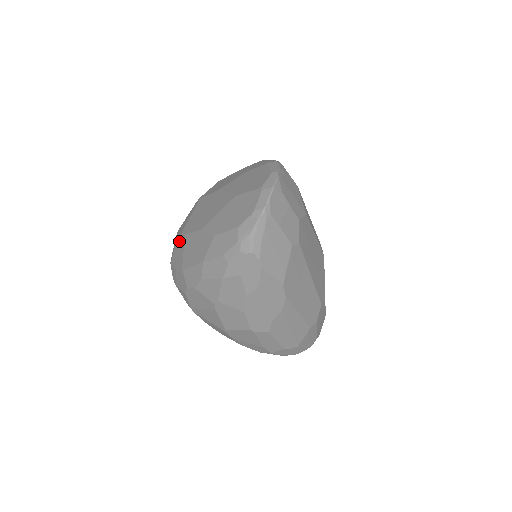
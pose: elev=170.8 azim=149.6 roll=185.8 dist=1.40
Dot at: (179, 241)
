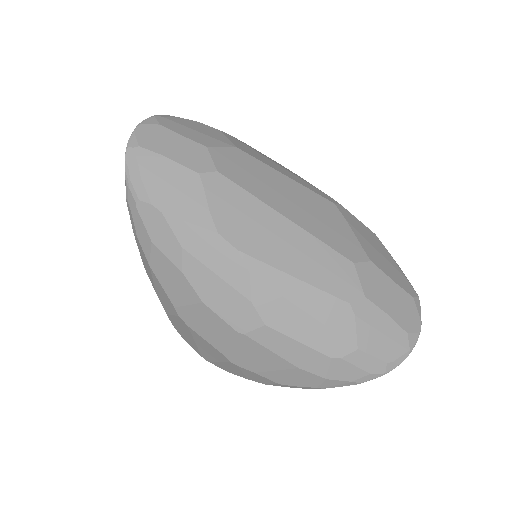
Dot at: occluded
